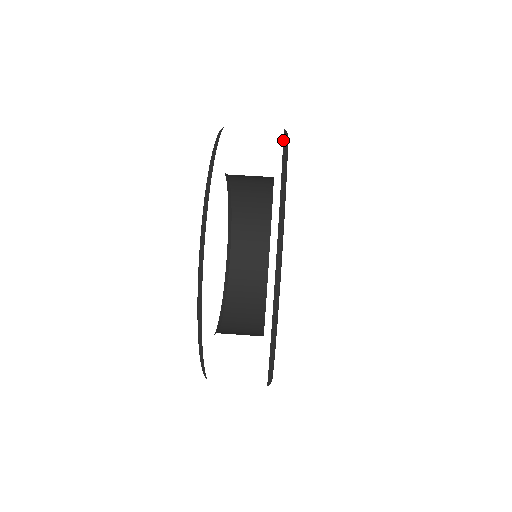
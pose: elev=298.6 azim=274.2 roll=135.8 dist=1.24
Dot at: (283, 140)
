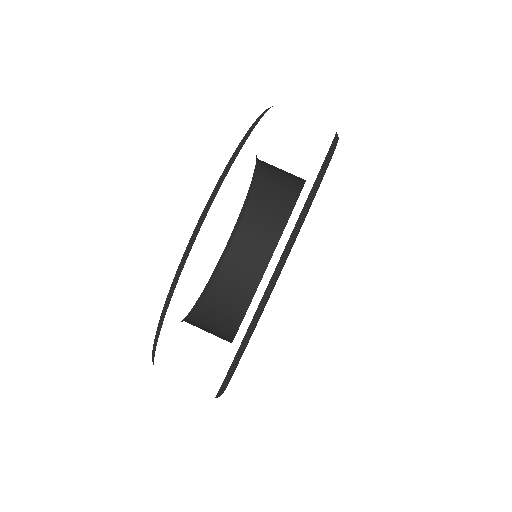
Dot at: (312, 187)
